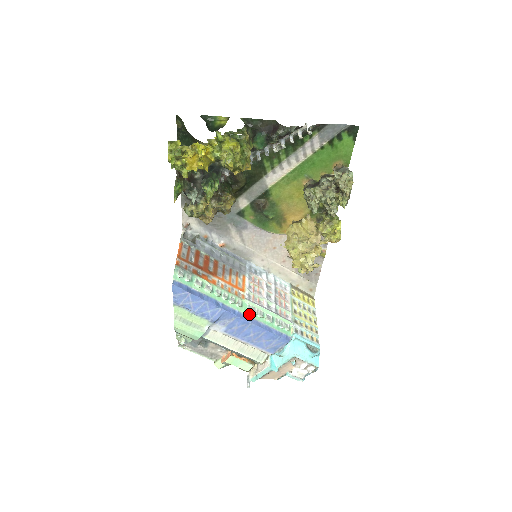
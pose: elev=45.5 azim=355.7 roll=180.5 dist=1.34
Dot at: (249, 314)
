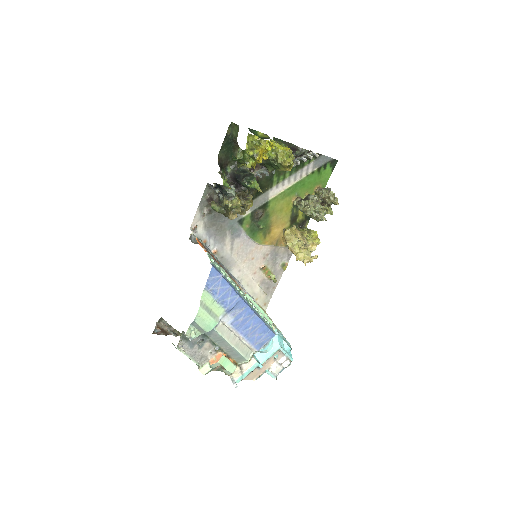
Dot at: (252, 306)
